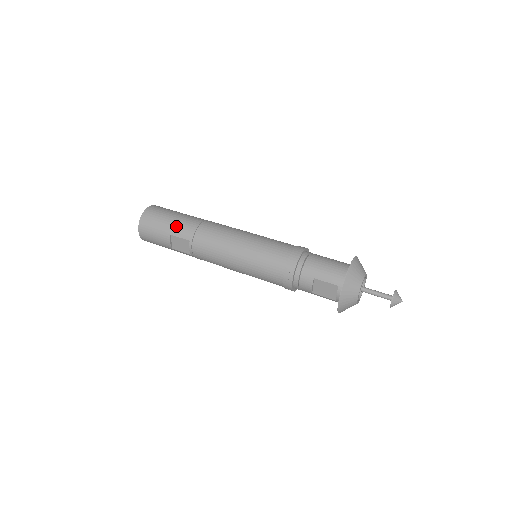
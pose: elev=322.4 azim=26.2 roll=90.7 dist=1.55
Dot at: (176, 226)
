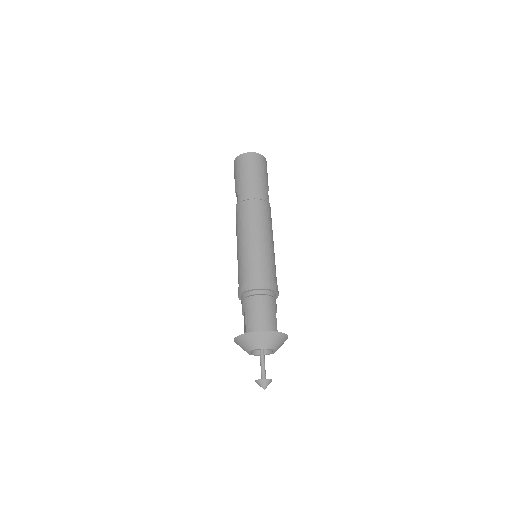
Dot at: (243, 184)
